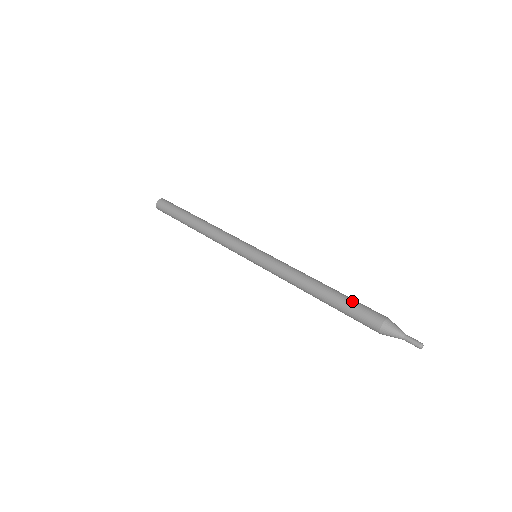
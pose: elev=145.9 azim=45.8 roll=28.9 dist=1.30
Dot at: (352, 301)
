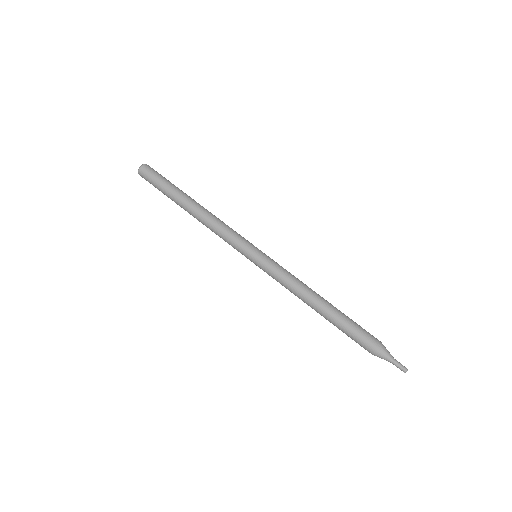
Dot at: (352, 321)
